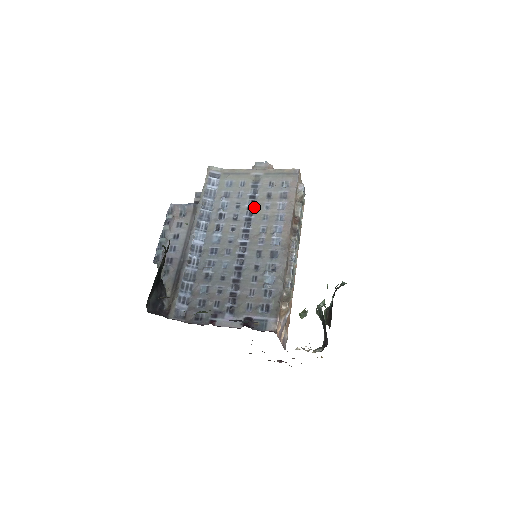
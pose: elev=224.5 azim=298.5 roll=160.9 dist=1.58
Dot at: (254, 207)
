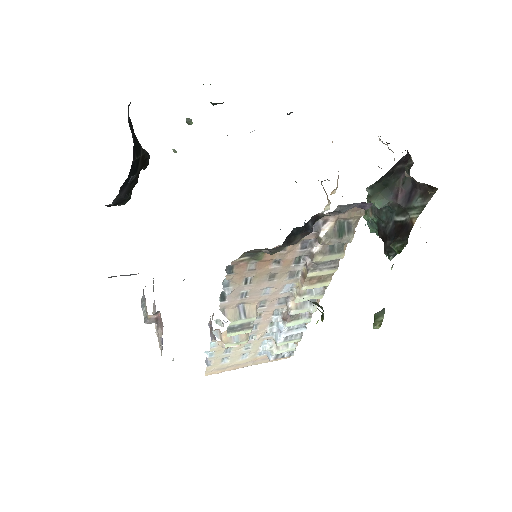
Dot at: occluded
